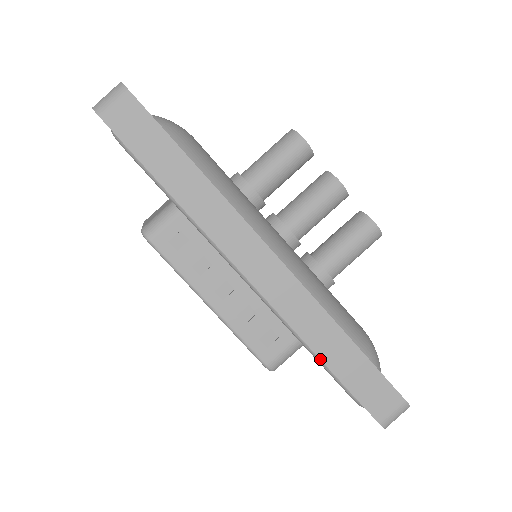
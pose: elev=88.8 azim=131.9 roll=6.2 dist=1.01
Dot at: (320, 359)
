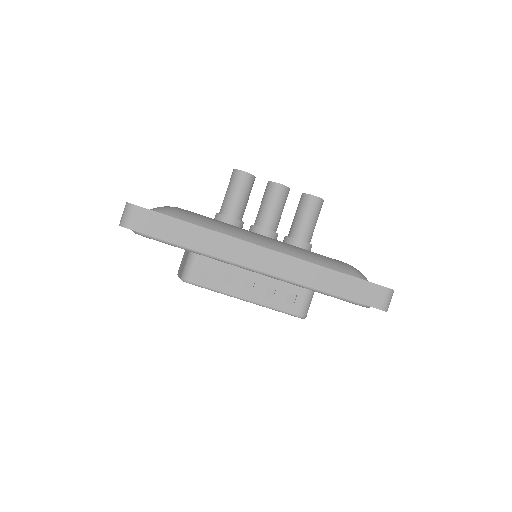
Dot at: occluded
